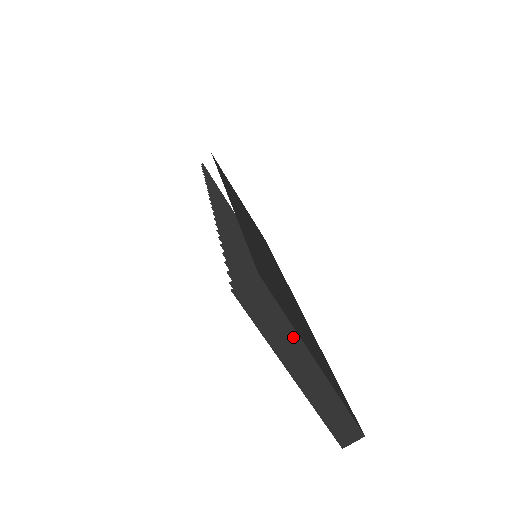
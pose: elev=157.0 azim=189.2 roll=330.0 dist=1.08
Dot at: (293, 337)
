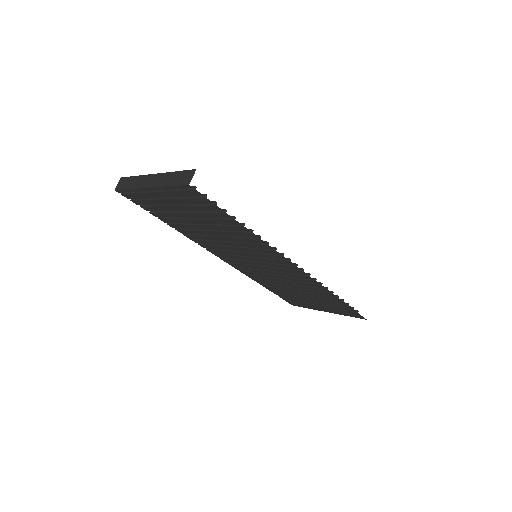
Dot at: (141, 178)
